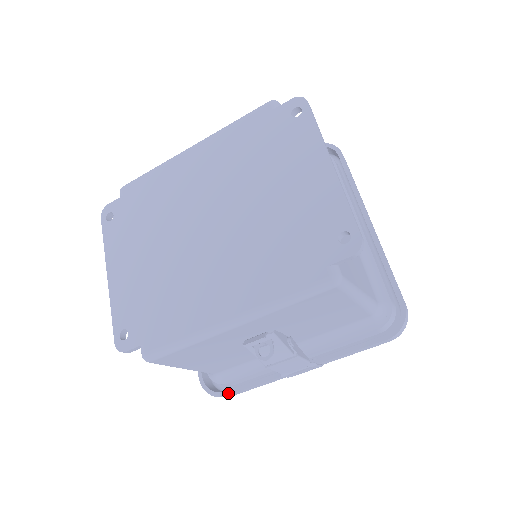
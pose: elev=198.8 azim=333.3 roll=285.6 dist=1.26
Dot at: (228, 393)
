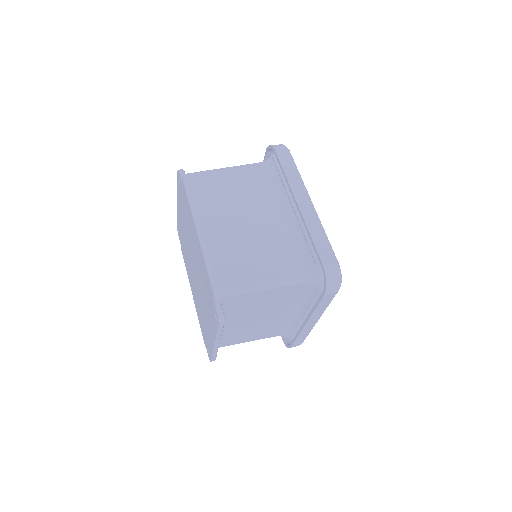
Dot at: occluded
